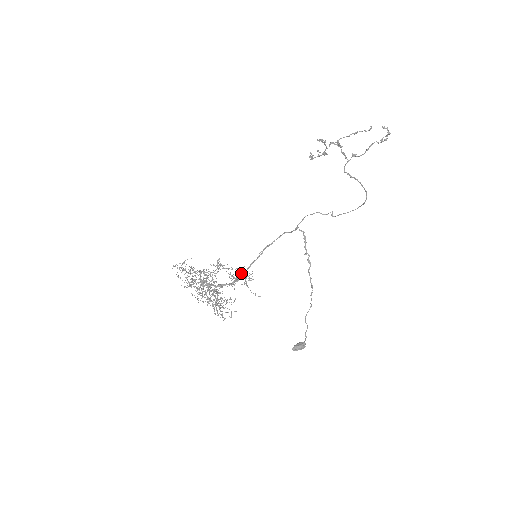
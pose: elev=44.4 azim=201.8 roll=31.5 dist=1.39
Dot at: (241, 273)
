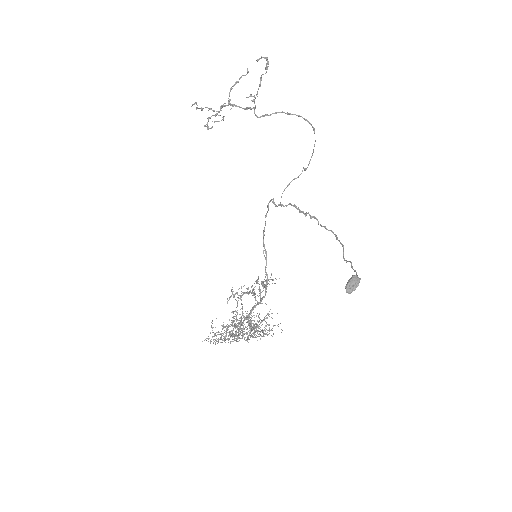
Dot at: occluded
